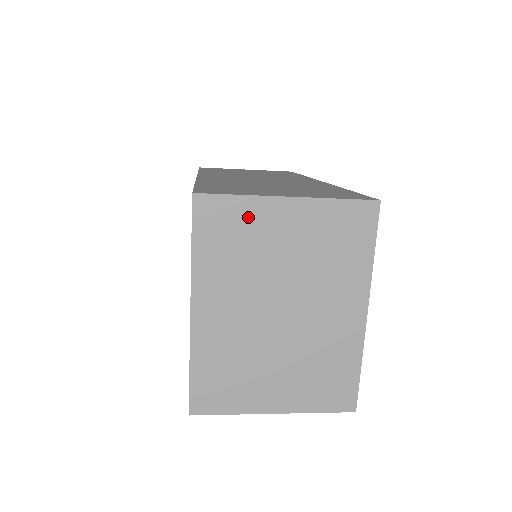
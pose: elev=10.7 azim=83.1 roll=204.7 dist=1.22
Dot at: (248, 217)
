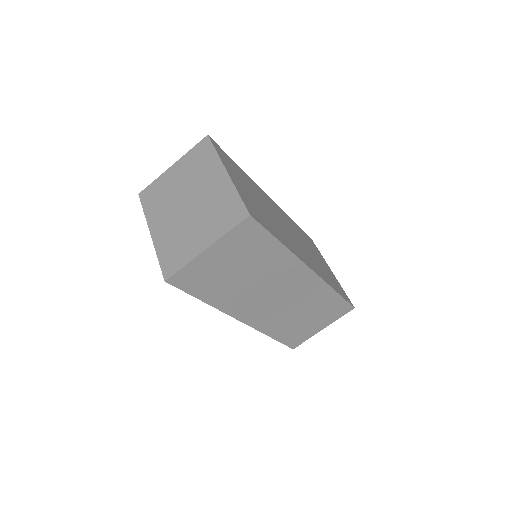
Dot at: (160, 184)
